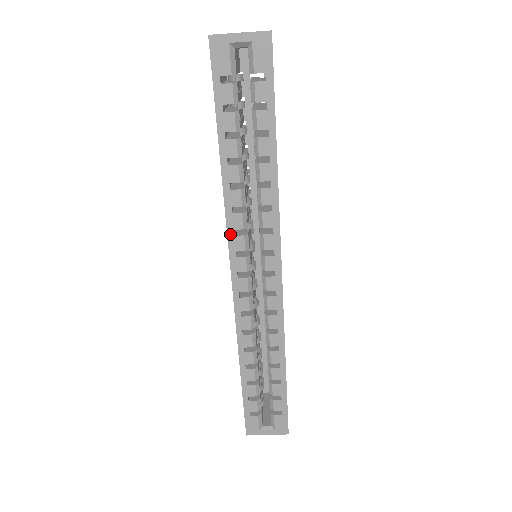
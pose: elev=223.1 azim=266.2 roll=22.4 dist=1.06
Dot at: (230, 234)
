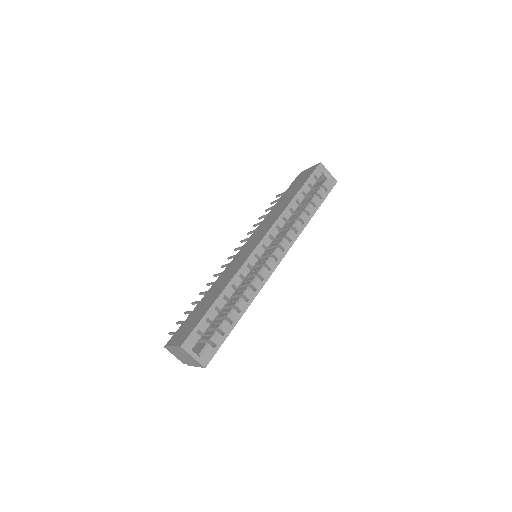
Dot at: (275, 225)
